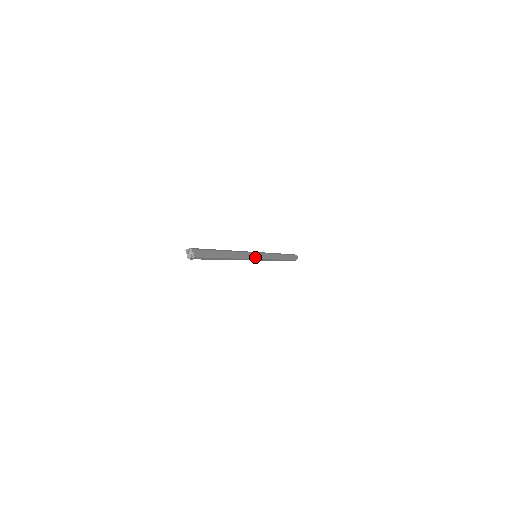
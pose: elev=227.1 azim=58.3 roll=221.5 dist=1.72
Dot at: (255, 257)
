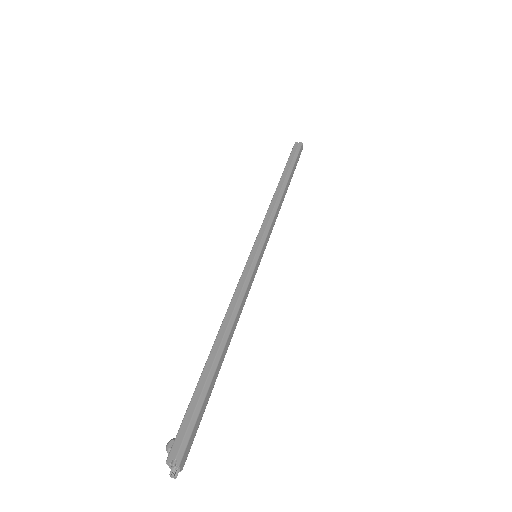
Dot at: (256, 270)
